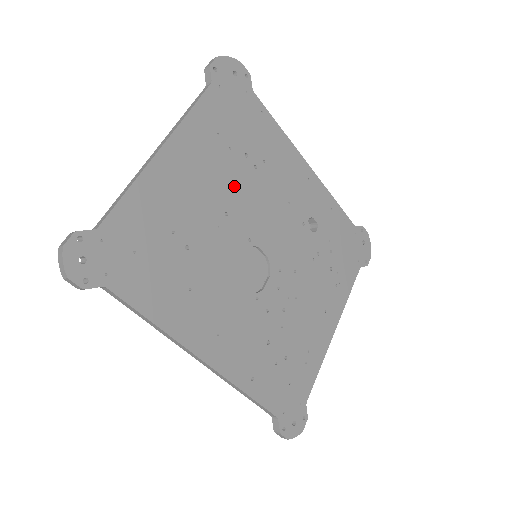
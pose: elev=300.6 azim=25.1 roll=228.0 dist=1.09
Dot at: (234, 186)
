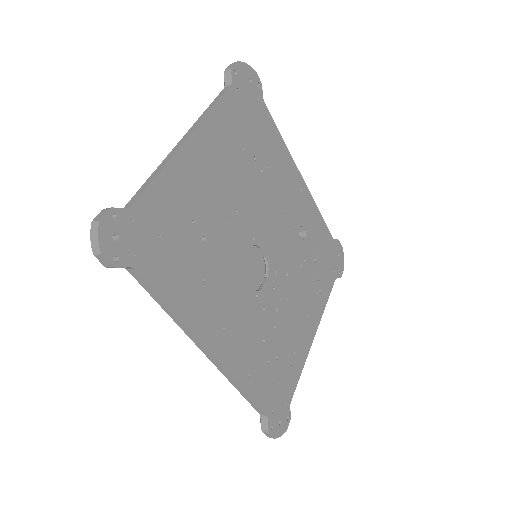
Dot at: (244, 186)
